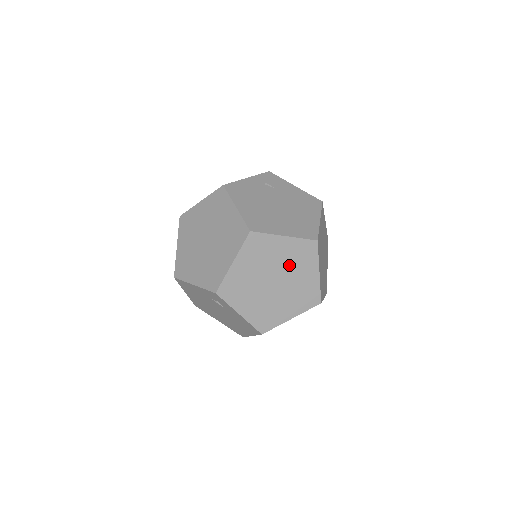
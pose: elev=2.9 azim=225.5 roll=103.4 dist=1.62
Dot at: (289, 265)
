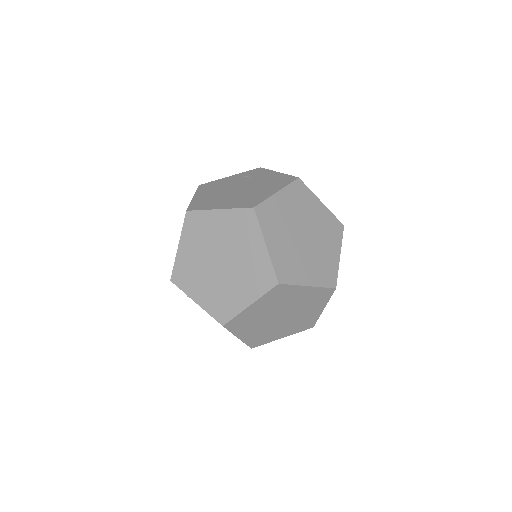
Dot at: (231, 241)
